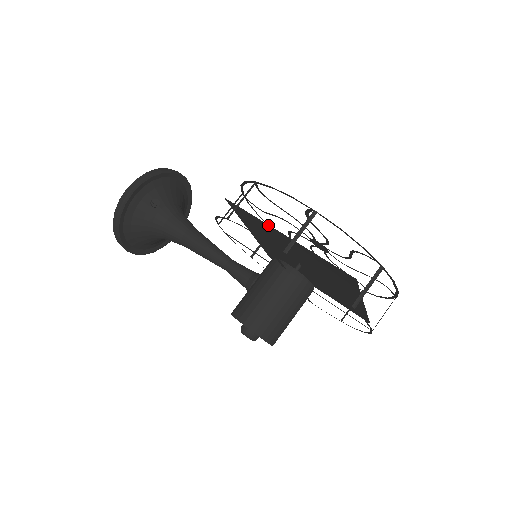
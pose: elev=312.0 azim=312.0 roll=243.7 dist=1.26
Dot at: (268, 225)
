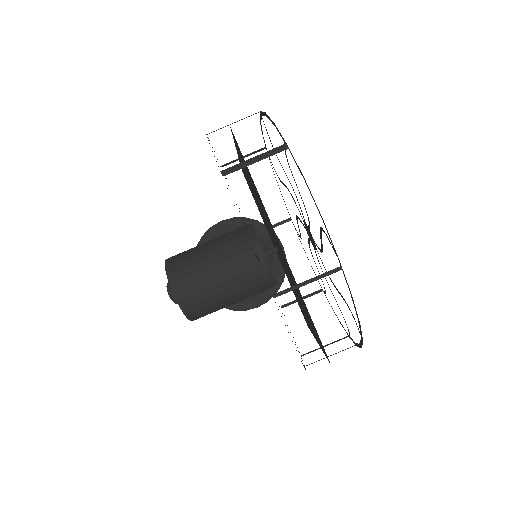
Dot at: (239, 160)
